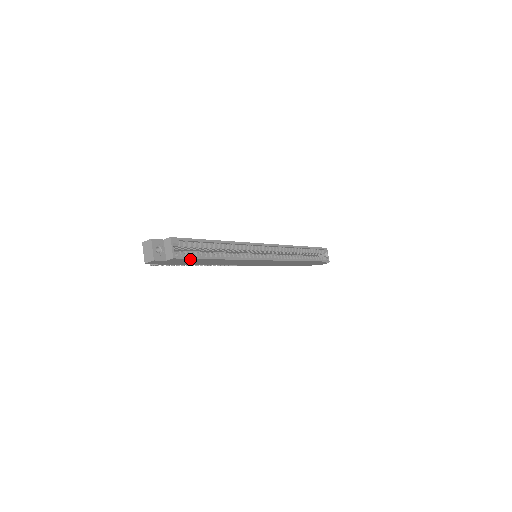
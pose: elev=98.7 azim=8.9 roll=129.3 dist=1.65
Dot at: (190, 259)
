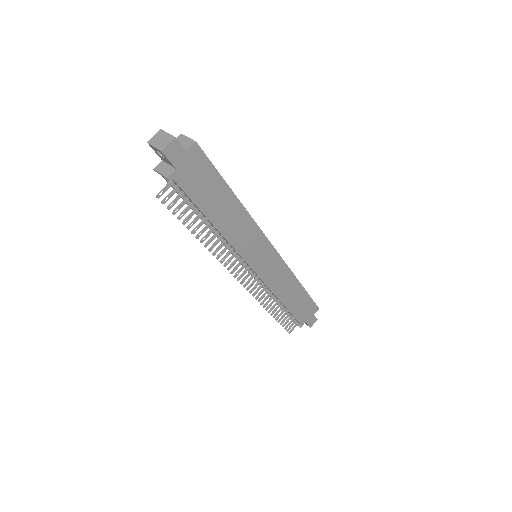
Dot at: (209, 167)
